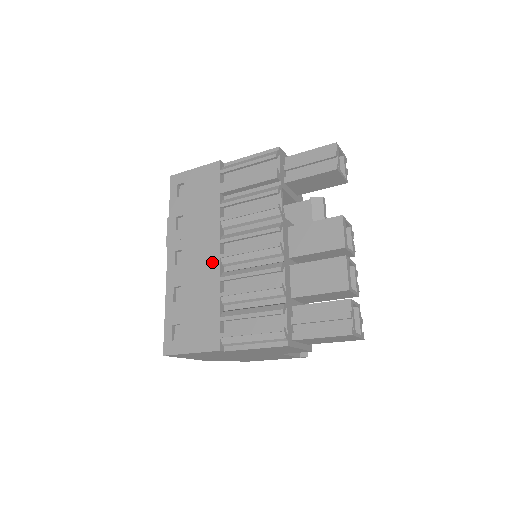
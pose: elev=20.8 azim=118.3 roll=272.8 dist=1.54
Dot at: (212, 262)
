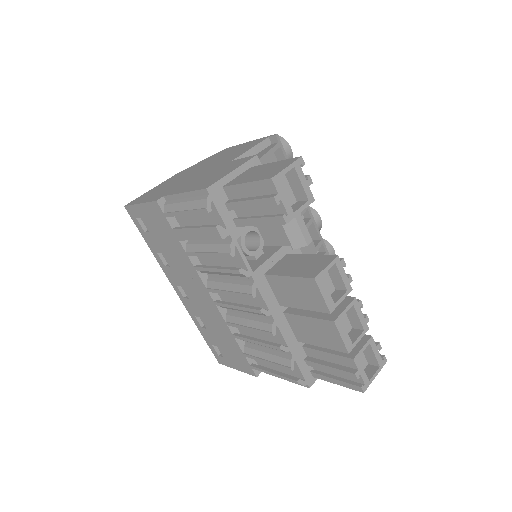
Dot at: (211, 307)
